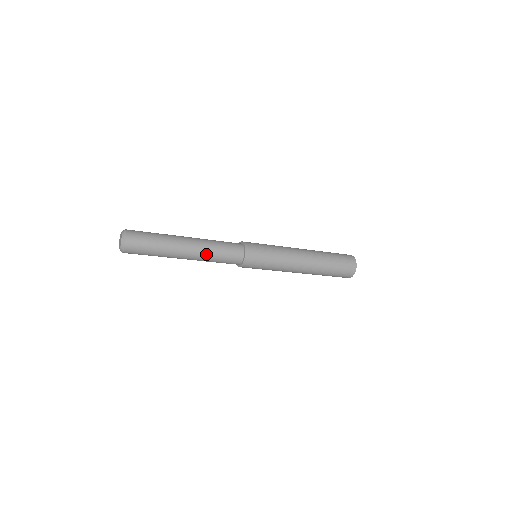
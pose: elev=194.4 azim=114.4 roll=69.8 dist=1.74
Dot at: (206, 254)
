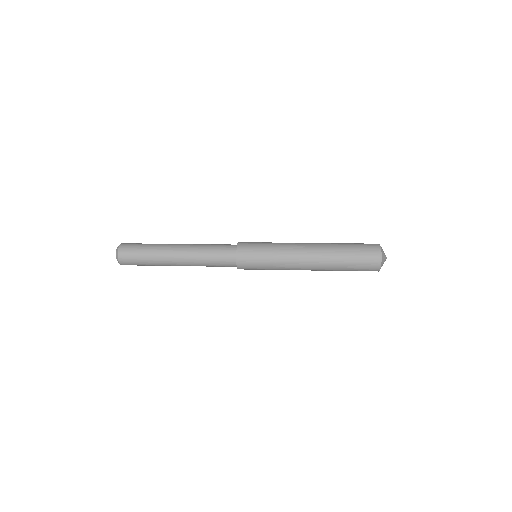
Dot at: (197, 265)
